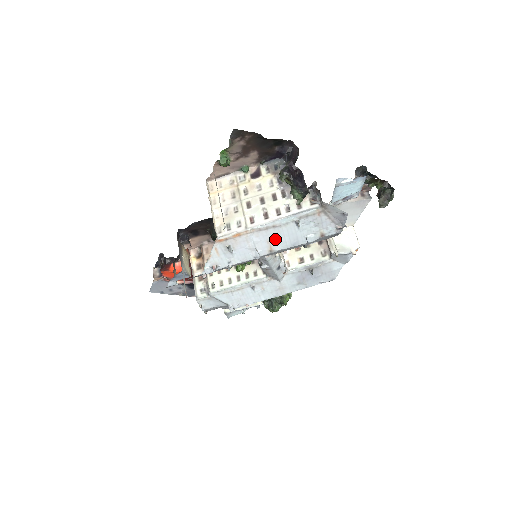
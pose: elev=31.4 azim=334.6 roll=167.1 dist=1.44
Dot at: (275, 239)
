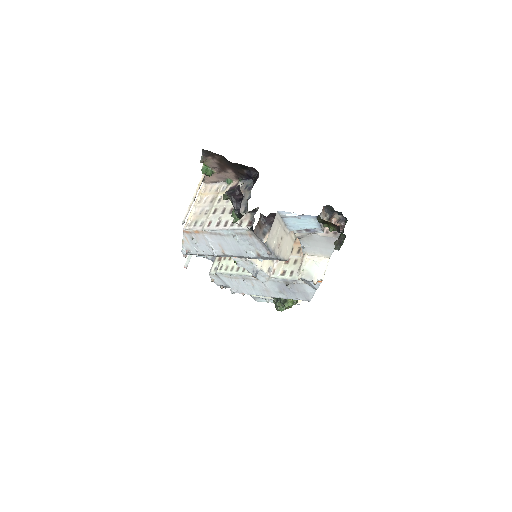
Dot at: (224, 245)
